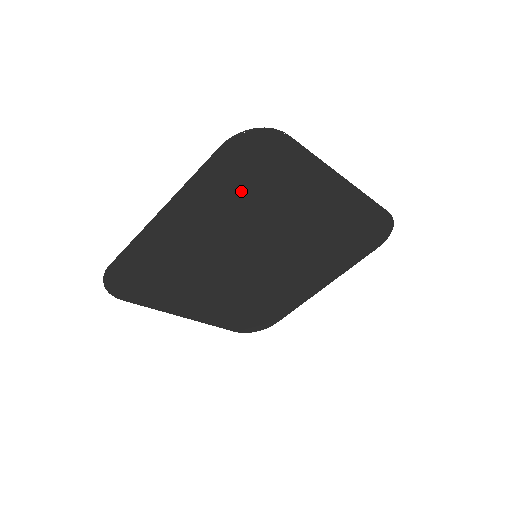
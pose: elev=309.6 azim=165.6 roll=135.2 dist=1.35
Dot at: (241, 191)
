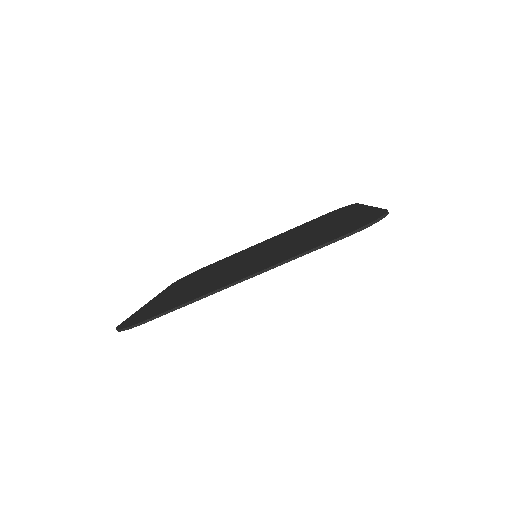
Dot at: occluded
